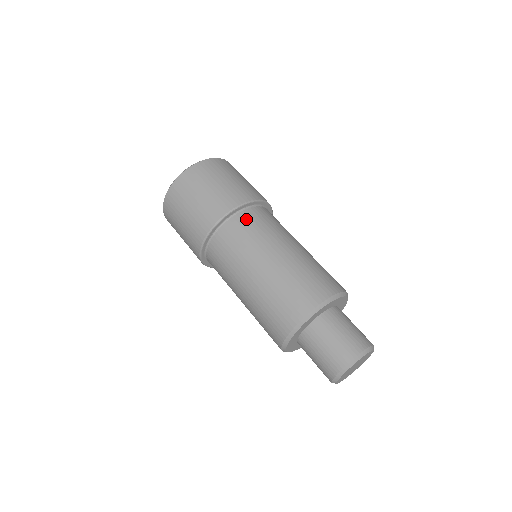
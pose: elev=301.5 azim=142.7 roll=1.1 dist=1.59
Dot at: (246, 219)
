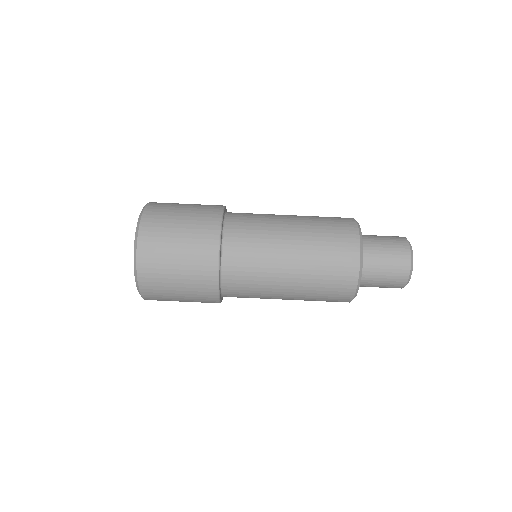
Dot at: (234, 262)
